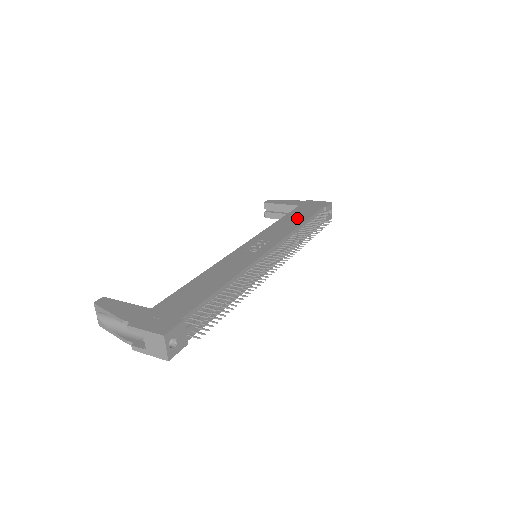
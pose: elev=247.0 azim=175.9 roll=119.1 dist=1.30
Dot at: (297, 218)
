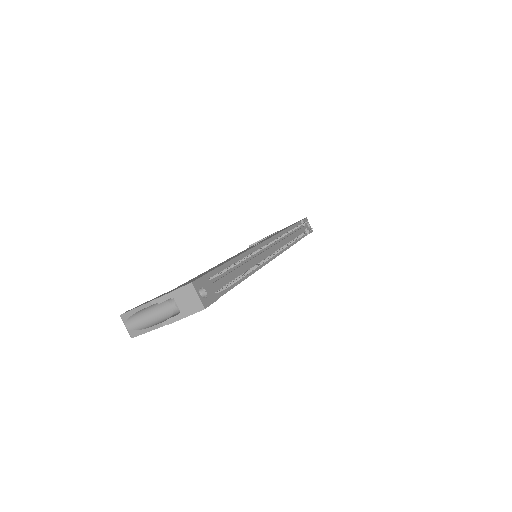
Dot at: occluded
